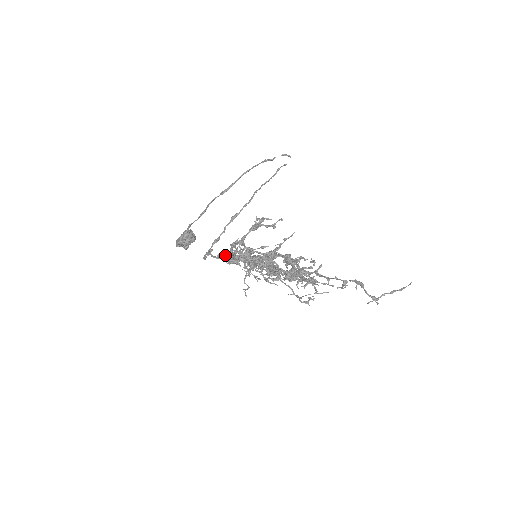
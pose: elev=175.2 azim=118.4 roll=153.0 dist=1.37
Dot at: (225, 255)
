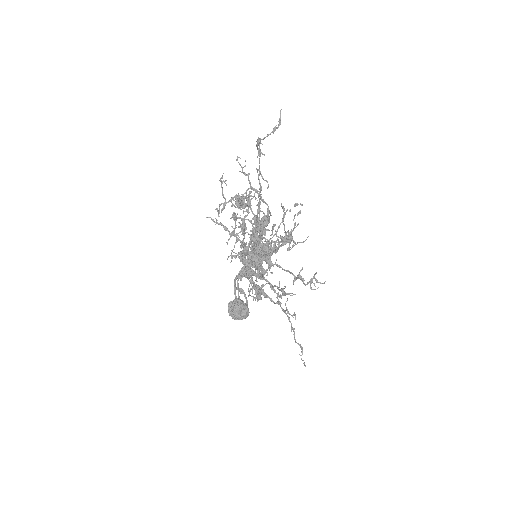
Dot at: (251, 289)
